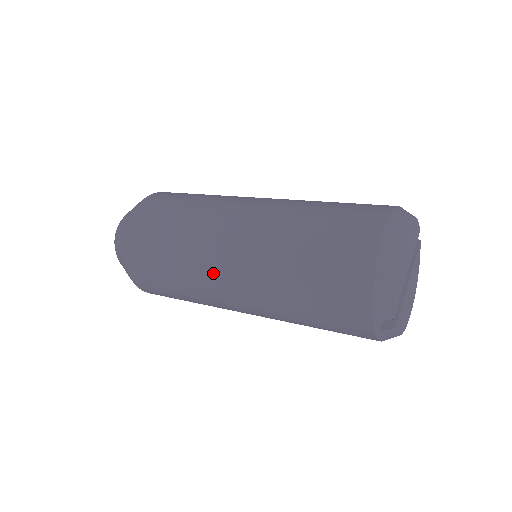
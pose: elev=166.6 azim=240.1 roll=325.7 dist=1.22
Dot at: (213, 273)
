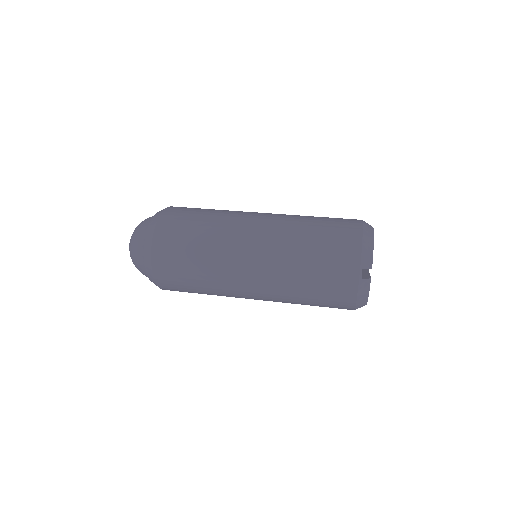
Dot at: (240, 239)
